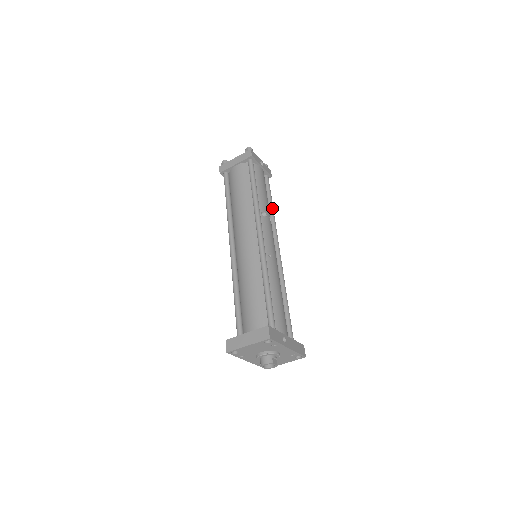
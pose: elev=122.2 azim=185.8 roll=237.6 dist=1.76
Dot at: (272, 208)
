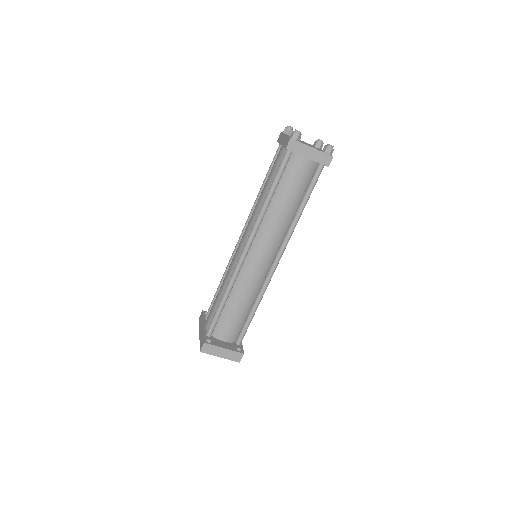
Dot at: occluded
